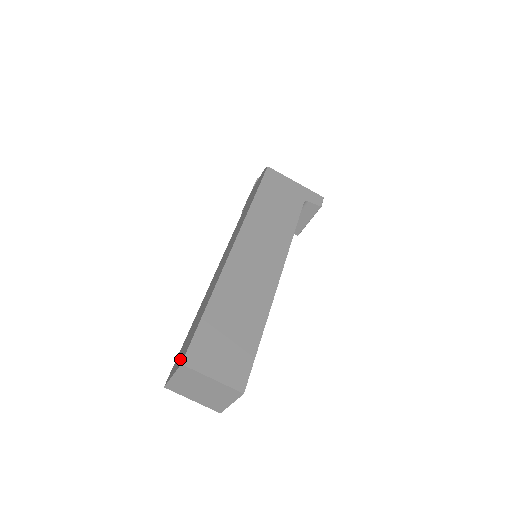
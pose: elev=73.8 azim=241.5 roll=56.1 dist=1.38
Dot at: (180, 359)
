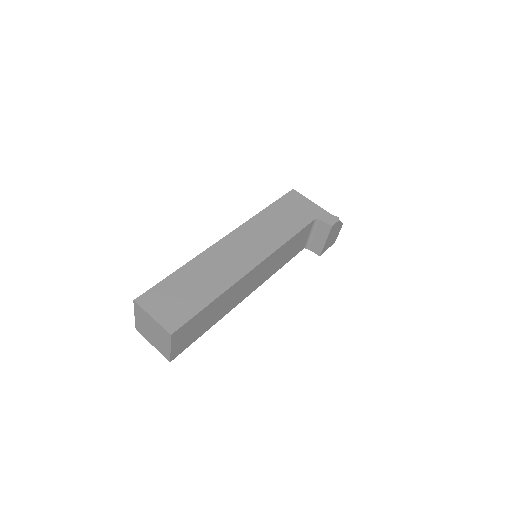
Dot at: occluded
